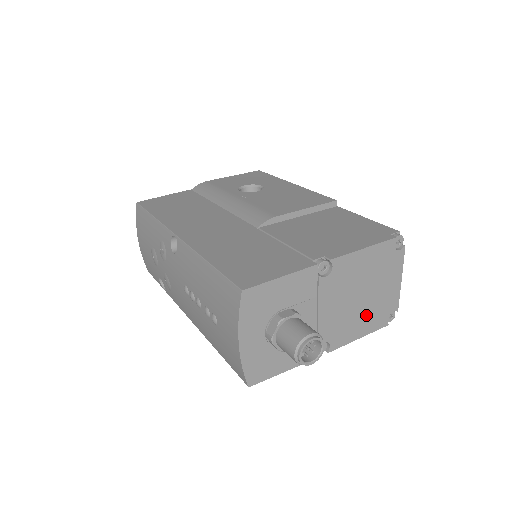
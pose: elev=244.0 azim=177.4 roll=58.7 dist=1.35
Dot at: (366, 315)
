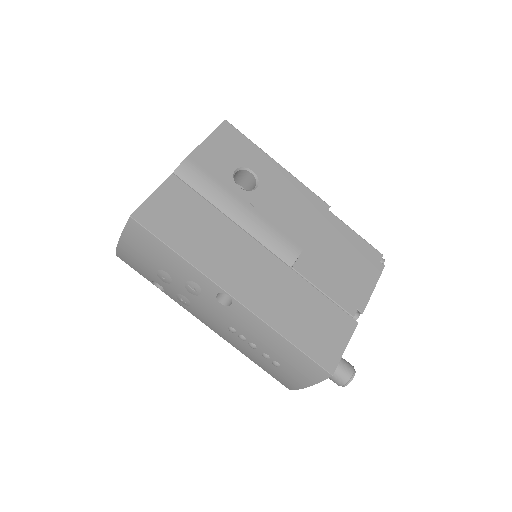
Dot at: occluded
